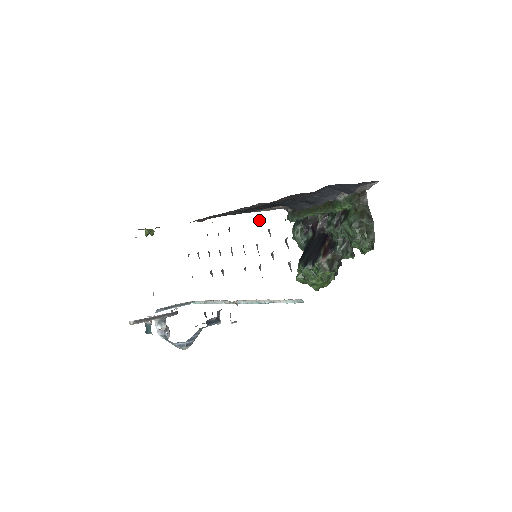
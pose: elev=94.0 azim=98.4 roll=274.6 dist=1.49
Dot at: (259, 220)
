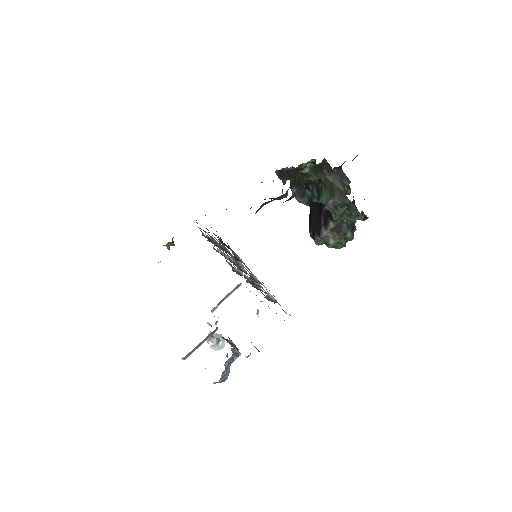
Dot at: occluded
